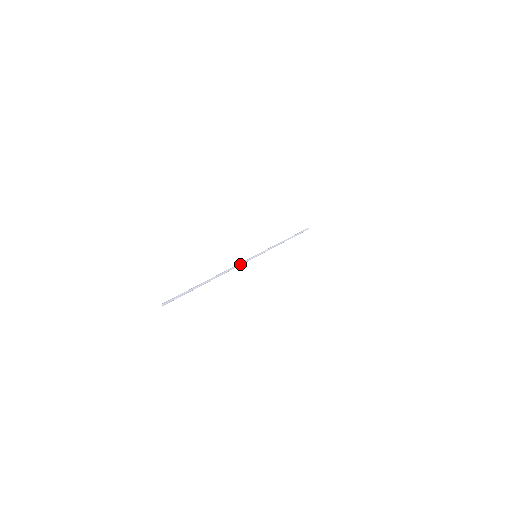
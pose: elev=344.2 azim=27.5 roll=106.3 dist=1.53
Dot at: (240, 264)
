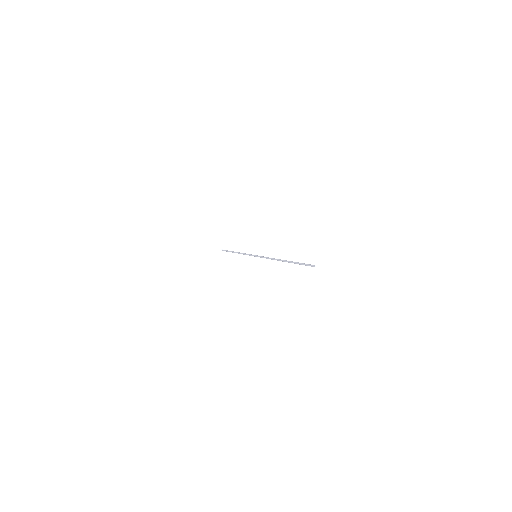
Dot at: (267, 258)
